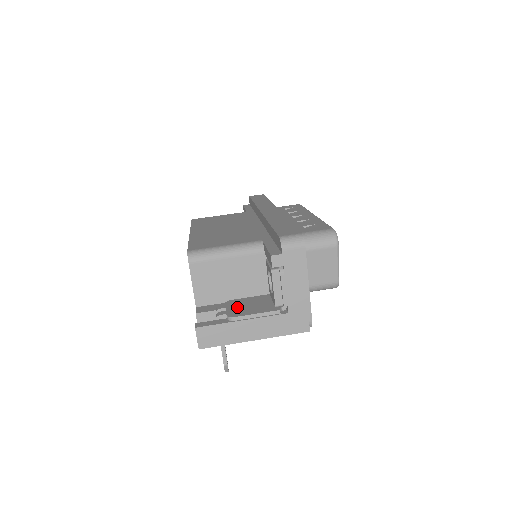
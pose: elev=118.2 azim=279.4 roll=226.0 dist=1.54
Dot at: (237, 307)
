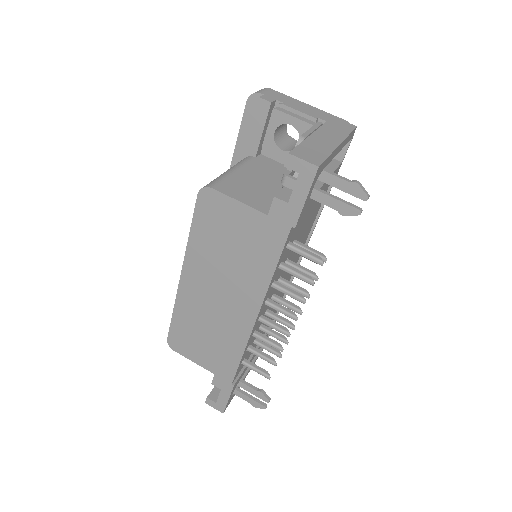
Dot at: occluded
